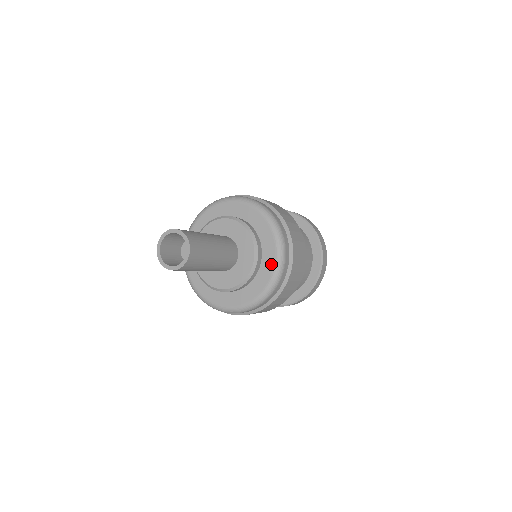
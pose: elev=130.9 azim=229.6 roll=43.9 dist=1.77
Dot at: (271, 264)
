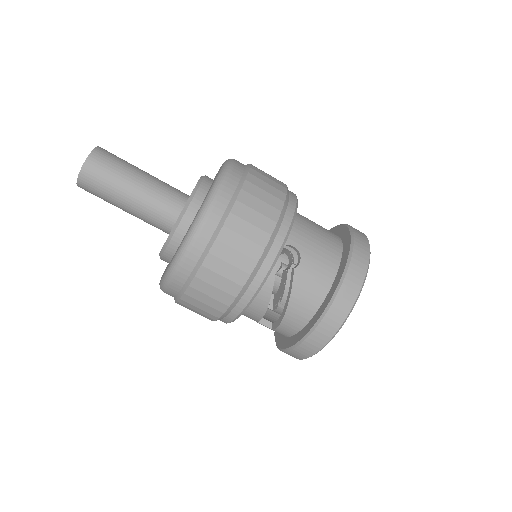
Dot at: (208, 192)
